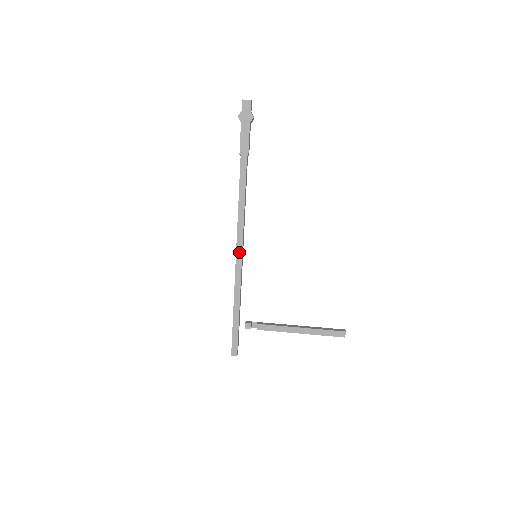
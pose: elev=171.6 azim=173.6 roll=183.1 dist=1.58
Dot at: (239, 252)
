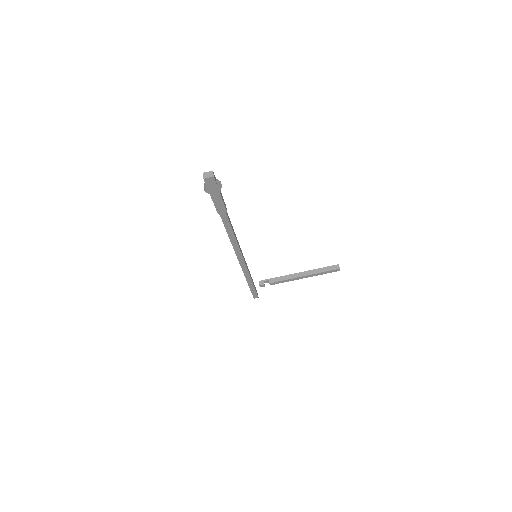
Dot at: (241, 260)
